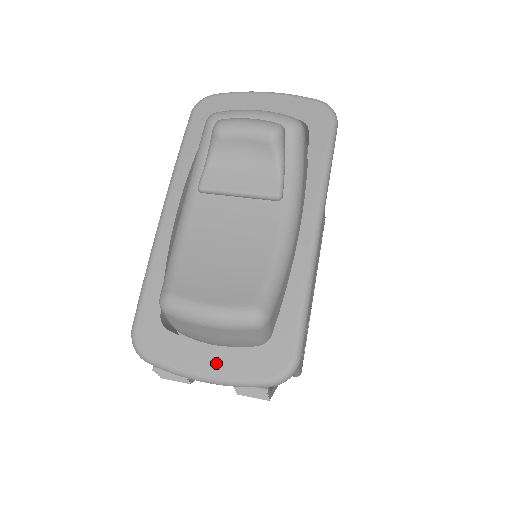
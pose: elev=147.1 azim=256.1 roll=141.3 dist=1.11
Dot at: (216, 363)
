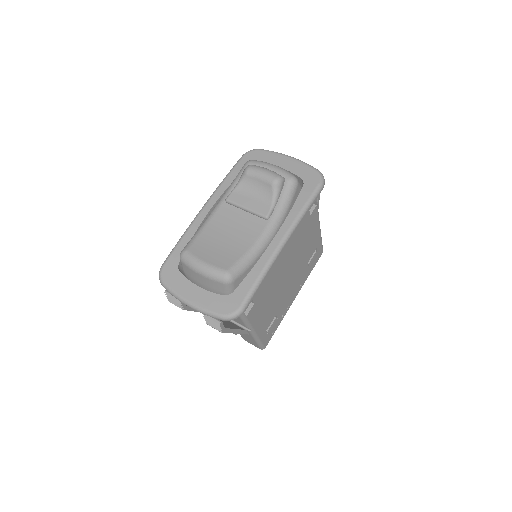
Dot at: (198, 297)
